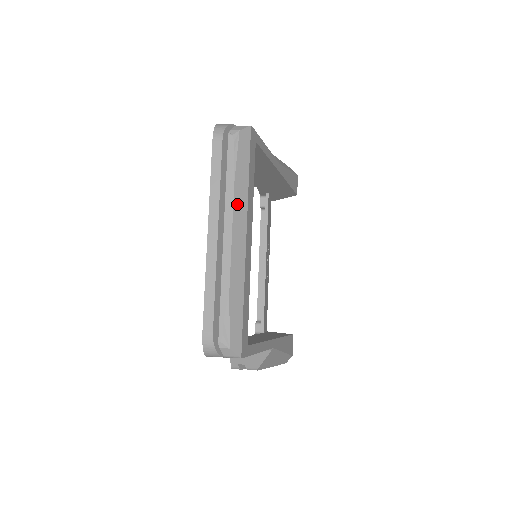
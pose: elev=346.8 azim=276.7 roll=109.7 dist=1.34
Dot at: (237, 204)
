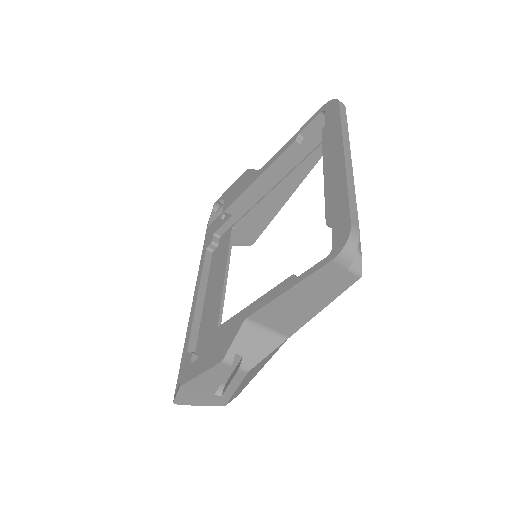
Dot at: occluded
